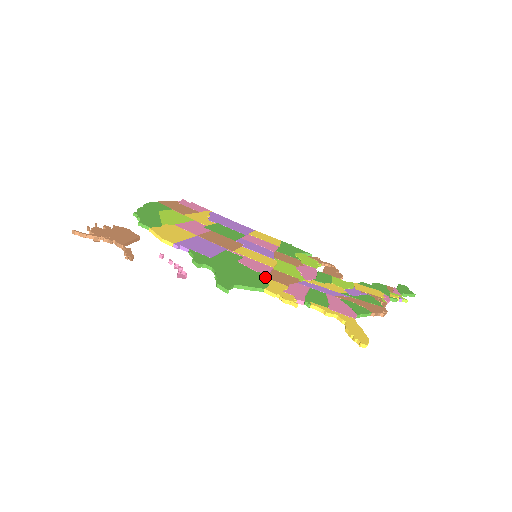
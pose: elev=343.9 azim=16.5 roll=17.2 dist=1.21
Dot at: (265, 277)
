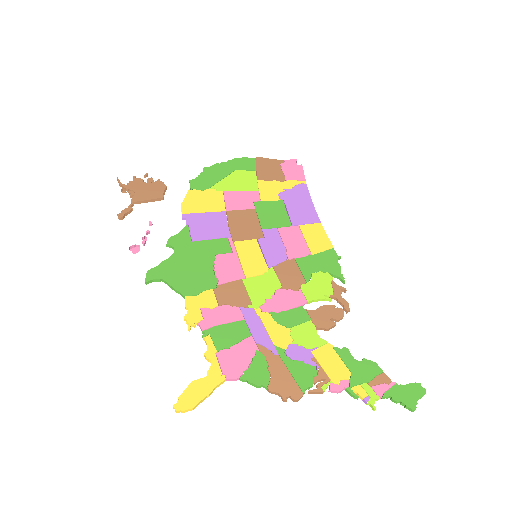
Dot at: (211, 284)
